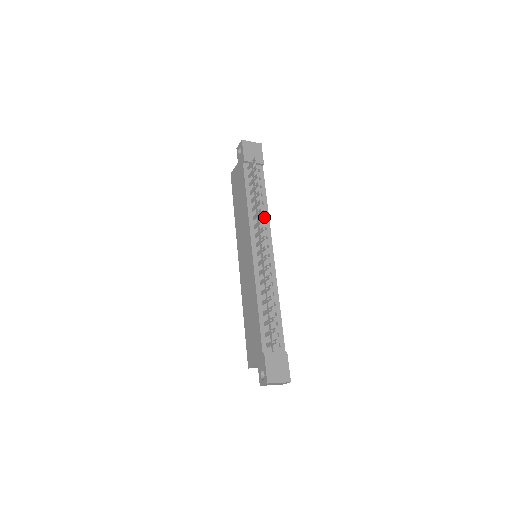
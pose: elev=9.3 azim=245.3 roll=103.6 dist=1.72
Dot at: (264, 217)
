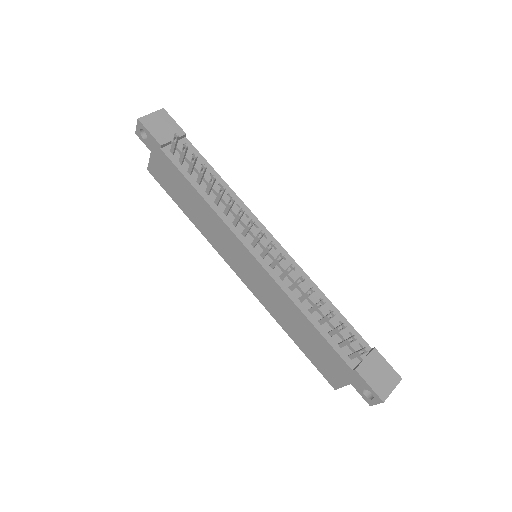
Dot at: (235, 203)
